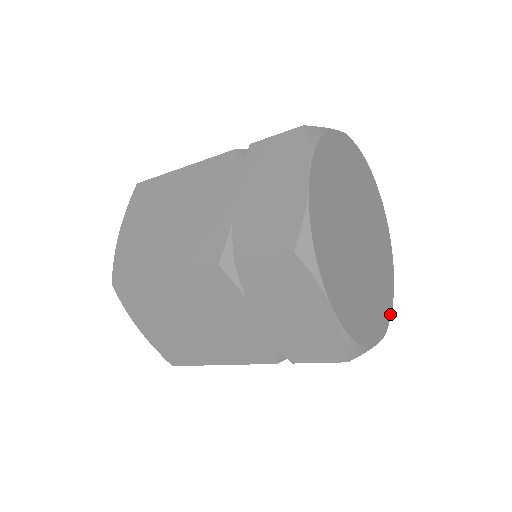
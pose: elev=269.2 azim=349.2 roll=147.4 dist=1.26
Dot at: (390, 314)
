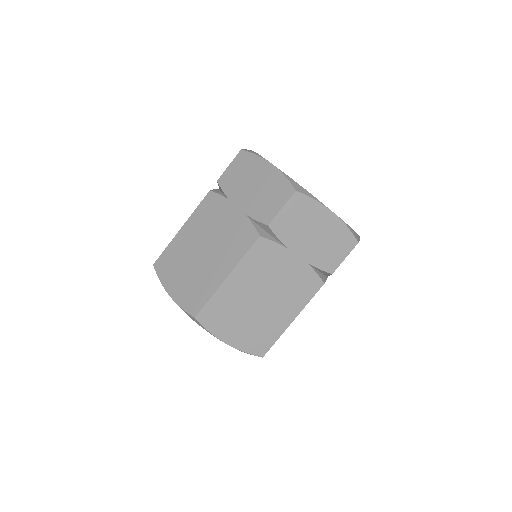
Dot at: occluded
